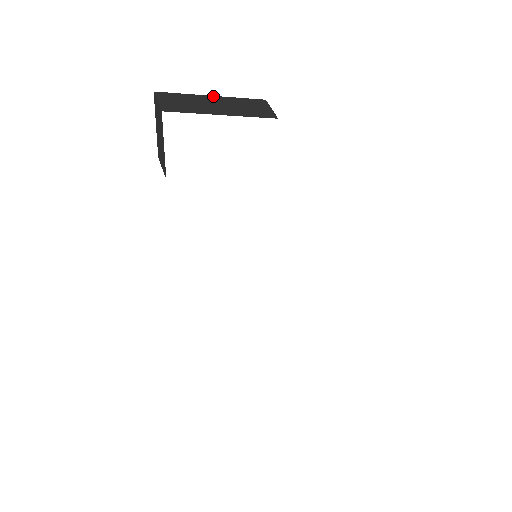
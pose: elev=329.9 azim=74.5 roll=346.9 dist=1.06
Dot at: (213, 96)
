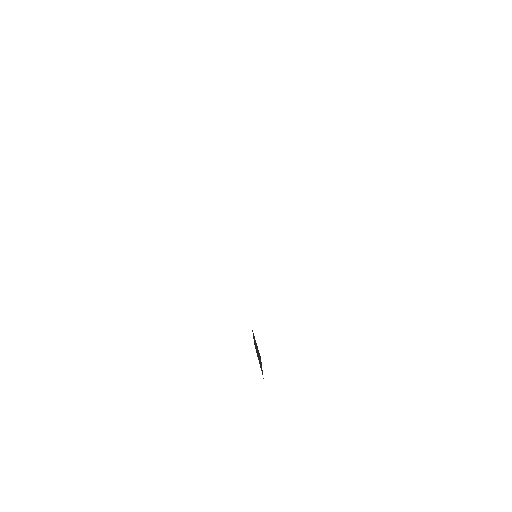
Dot at: occluded
